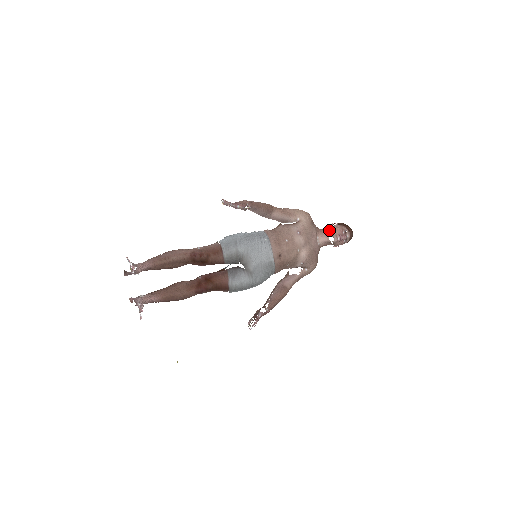
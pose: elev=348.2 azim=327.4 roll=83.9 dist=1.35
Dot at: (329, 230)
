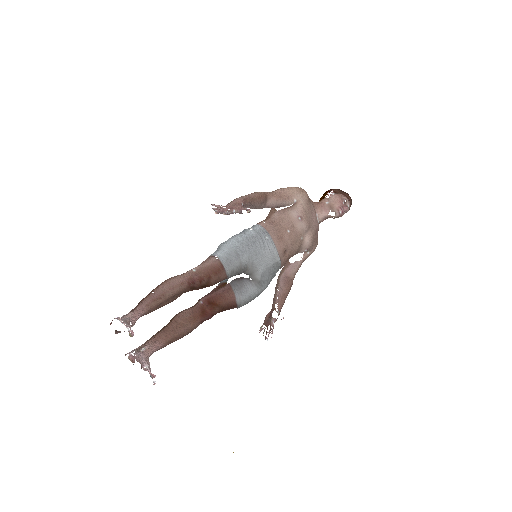
Dot at: (327, 203)
